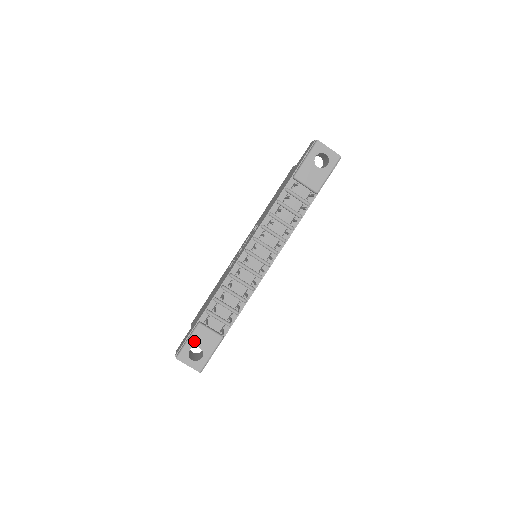
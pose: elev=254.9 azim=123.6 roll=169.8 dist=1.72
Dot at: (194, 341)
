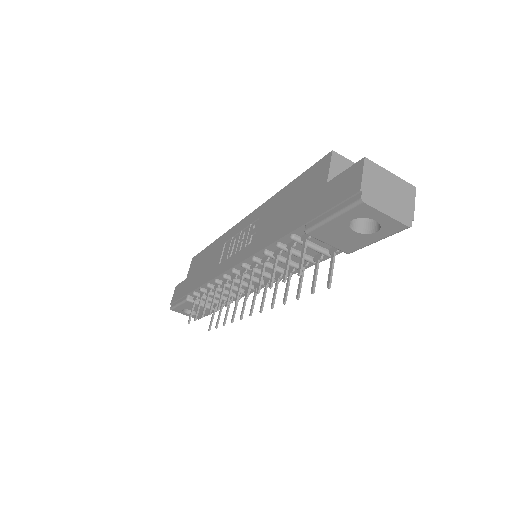
Dot at: (185, 307)
